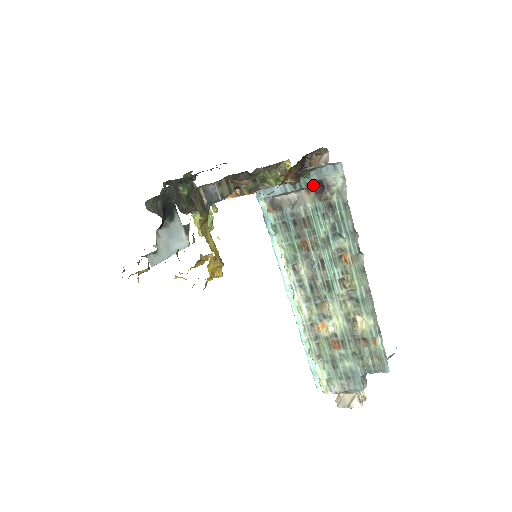
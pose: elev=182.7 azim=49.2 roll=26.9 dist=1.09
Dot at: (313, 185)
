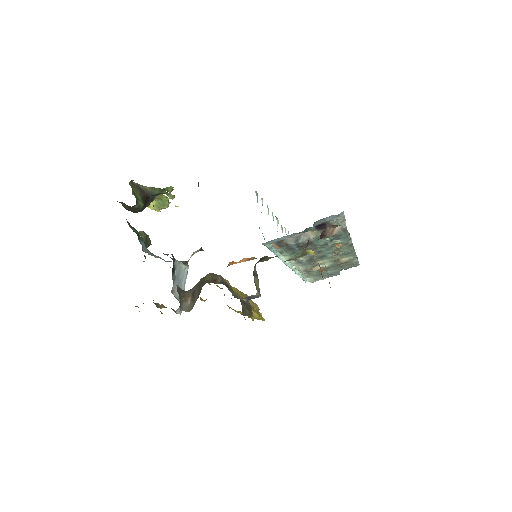
Dot at: (316, 227)
